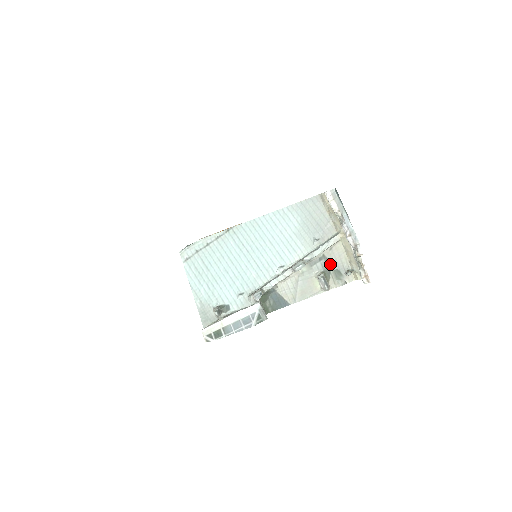
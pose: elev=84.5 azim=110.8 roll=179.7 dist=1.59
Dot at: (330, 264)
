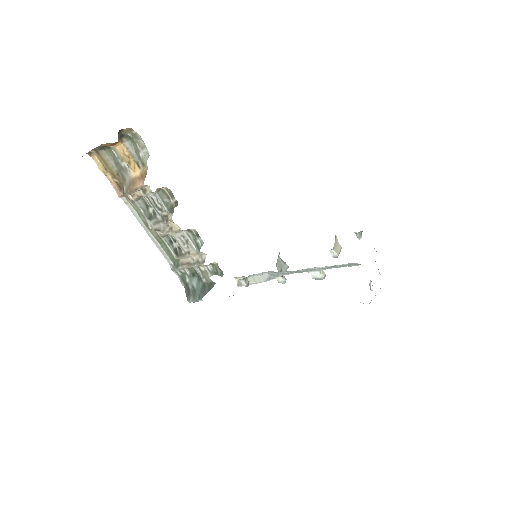
Dot at: occluded
